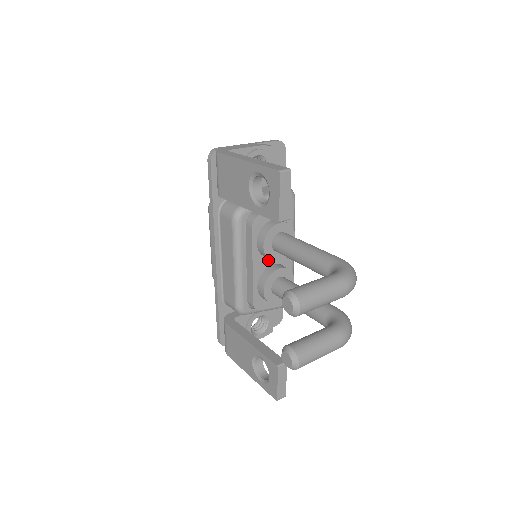
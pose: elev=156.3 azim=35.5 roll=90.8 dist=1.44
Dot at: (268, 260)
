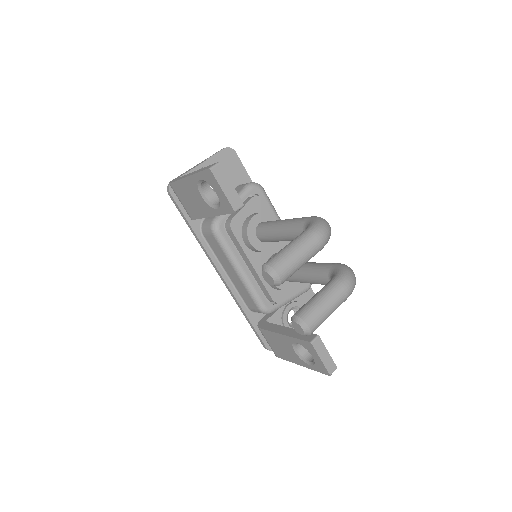
Dot at: (265, 254)
